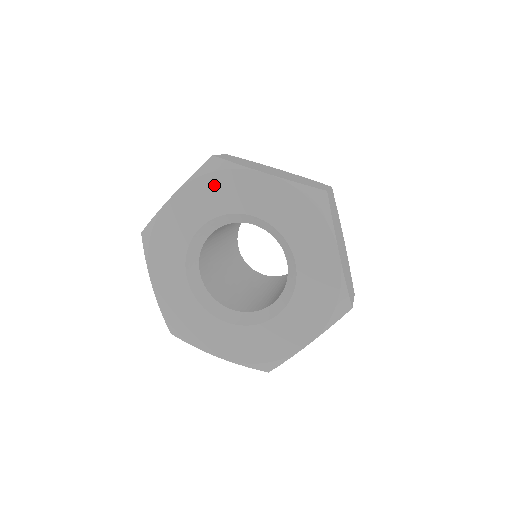
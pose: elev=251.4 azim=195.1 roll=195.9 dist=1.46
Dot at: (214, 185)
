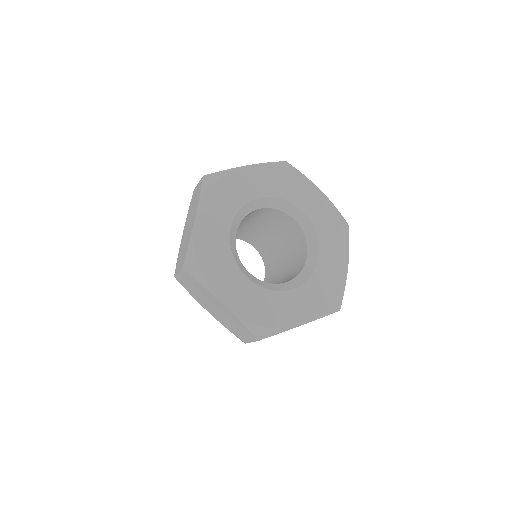
Dot at: (284, 177)
